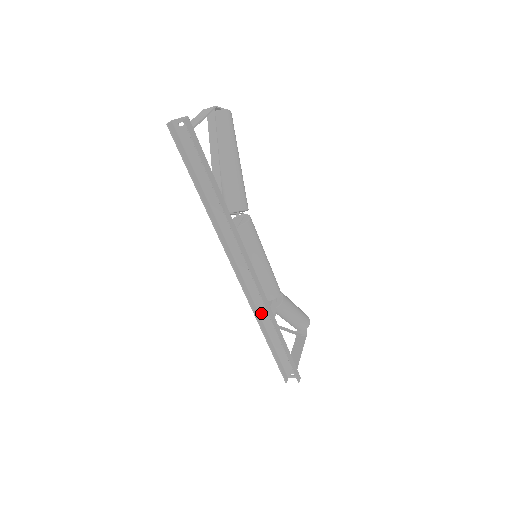
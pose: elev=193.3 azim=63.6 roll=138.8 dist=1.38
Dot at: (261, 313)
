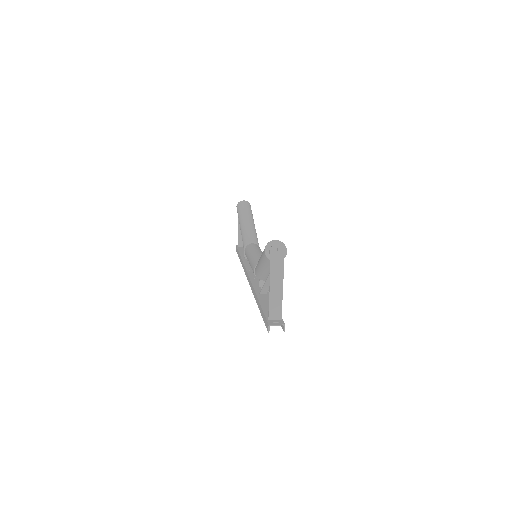
Dot at: (246, 263)
